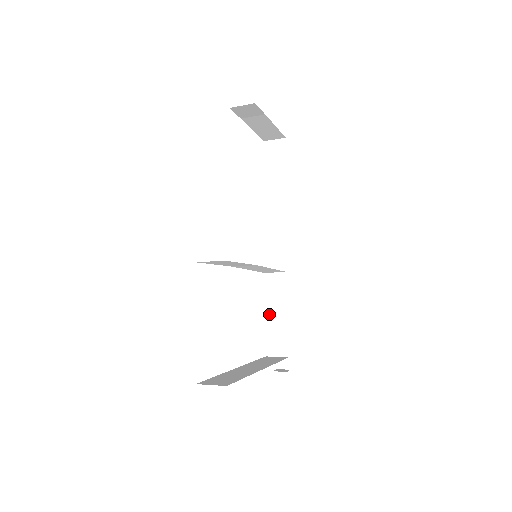
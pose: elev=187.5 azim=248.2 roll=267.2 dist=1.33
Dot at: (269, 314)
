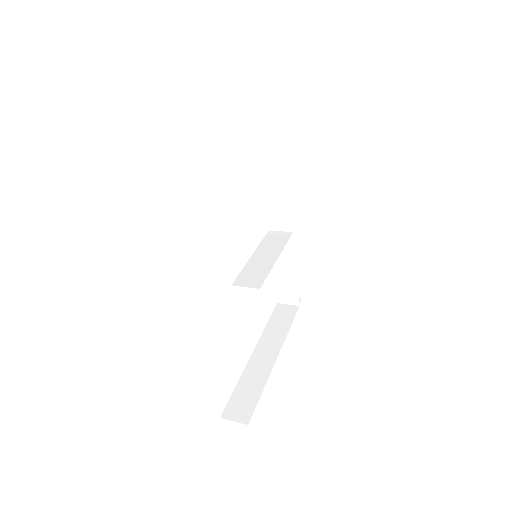
Dot at: (276, 271)
